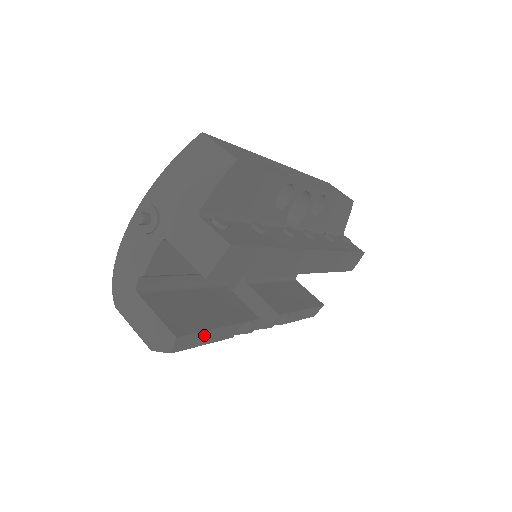
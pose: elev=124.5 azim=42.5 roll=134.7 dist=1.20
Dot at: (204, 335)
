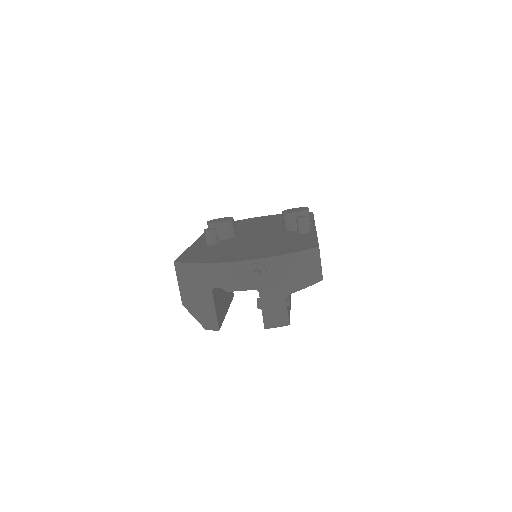
Dot at: occluded
